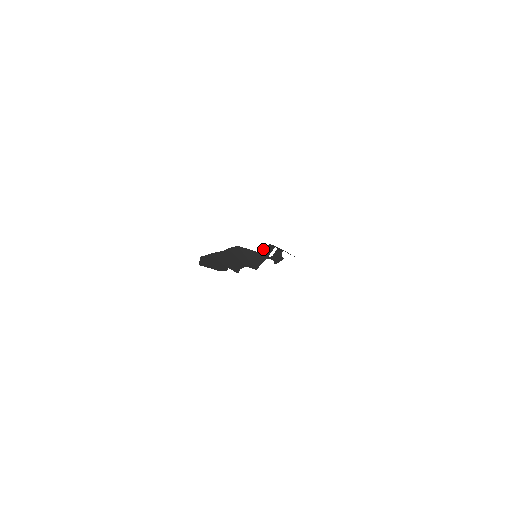
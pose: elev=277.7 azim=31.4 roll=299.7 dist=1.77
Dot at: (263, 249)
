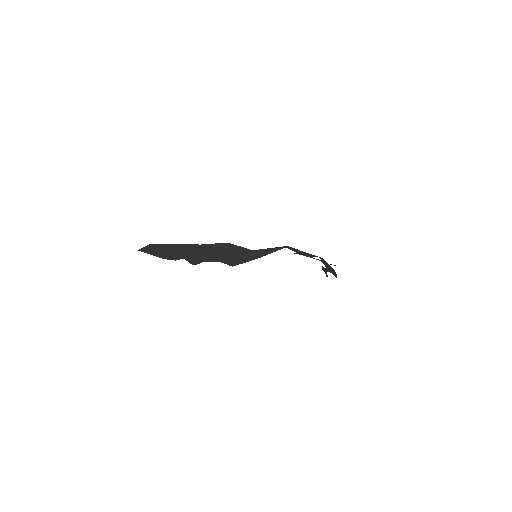
Dot at: (264, 249)
